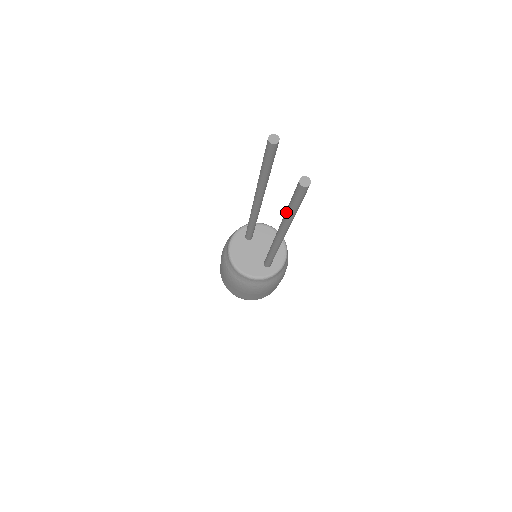
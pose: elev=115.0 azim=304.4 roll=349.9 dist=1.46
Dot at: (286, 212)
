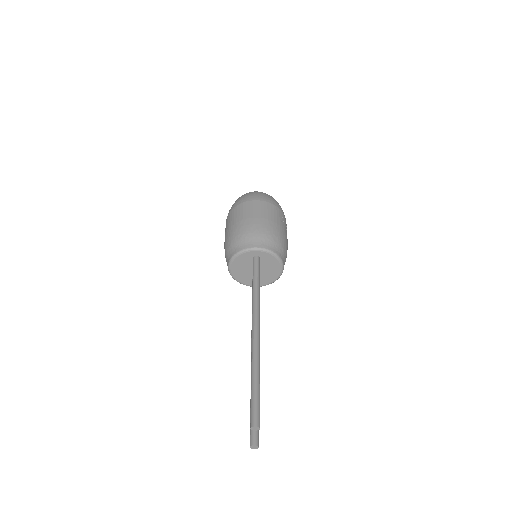
Dot at: occluded
